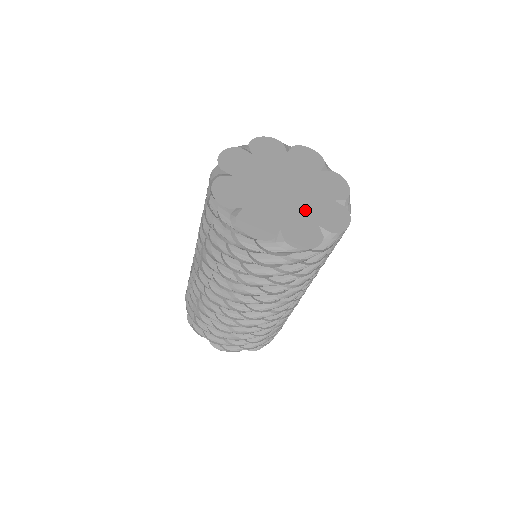
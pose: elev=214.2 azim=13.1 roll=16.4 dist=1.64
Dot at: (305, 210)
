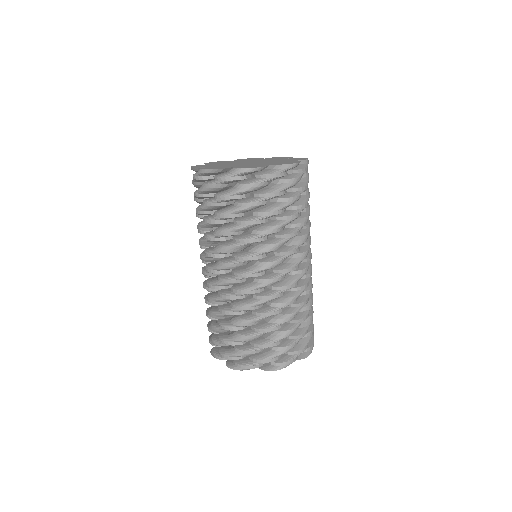
Dot at: (241, 165)
